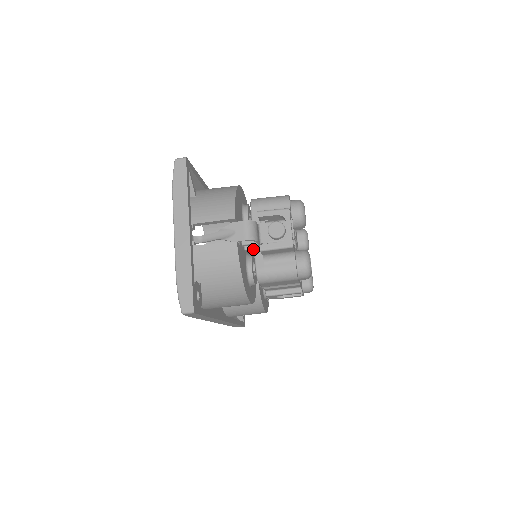
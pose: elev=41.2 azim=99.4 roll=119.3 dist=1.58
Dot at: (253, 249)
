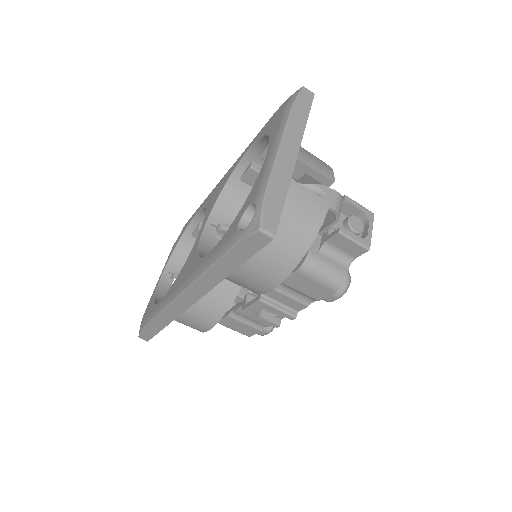
Dot at: occluded
